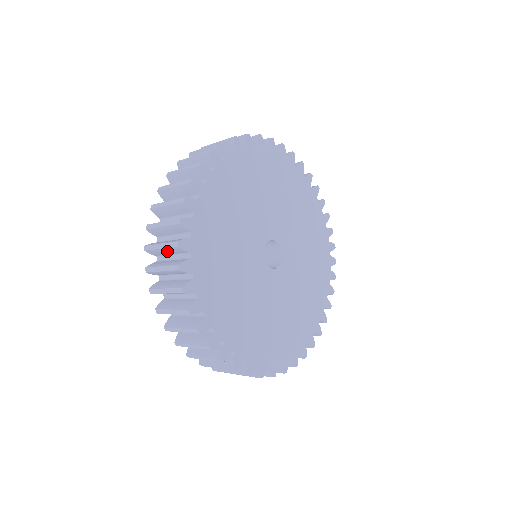
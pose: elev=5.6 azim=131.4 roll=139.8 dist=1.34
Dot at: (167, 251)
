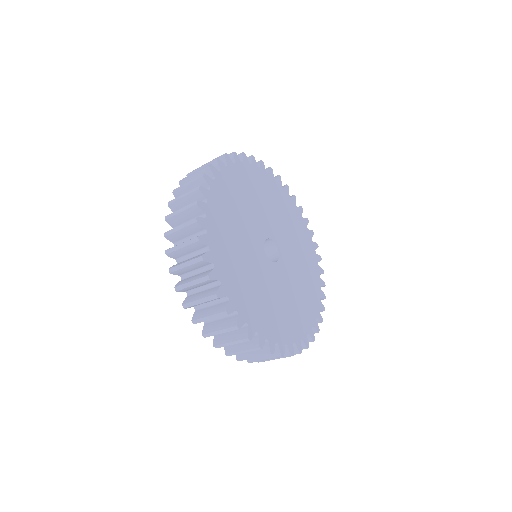
Dot at: occluded
